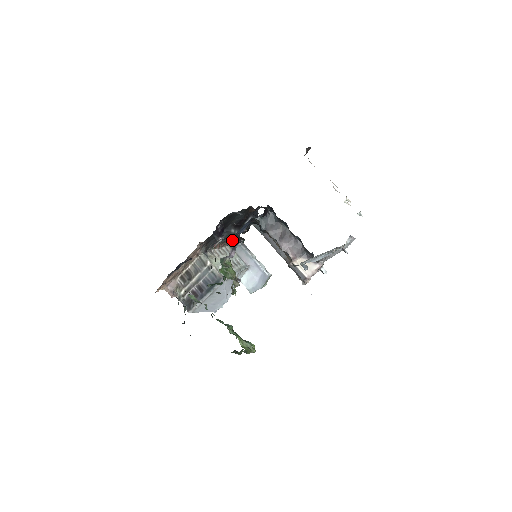
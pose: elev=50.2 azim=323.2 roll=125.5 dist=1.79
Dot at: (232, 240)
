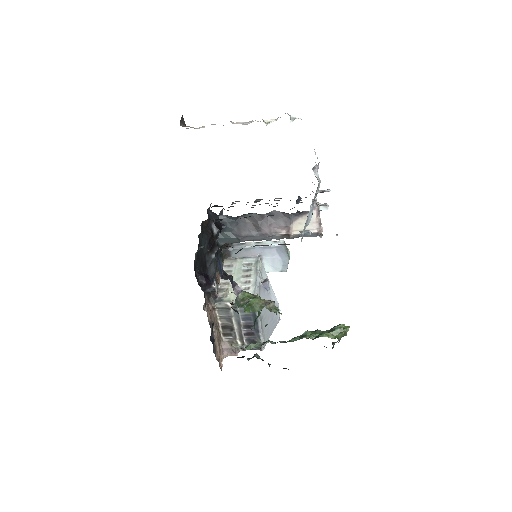
Dot at: (222, 254)
